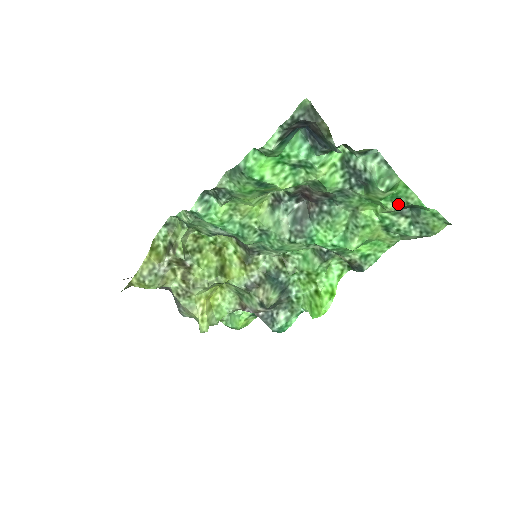
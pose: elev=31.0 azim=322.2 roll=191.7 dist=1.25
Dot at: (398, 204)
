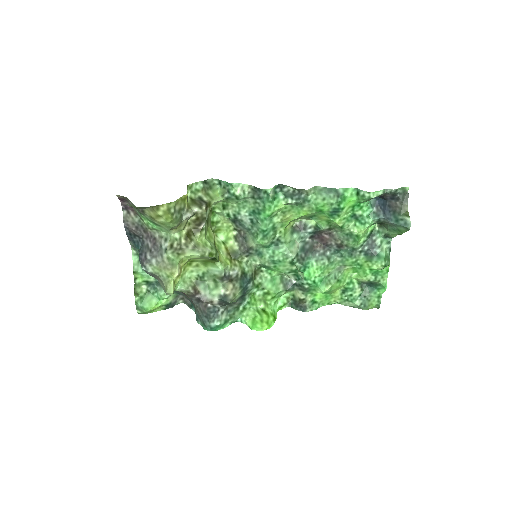
Dot at: (373, 278)
